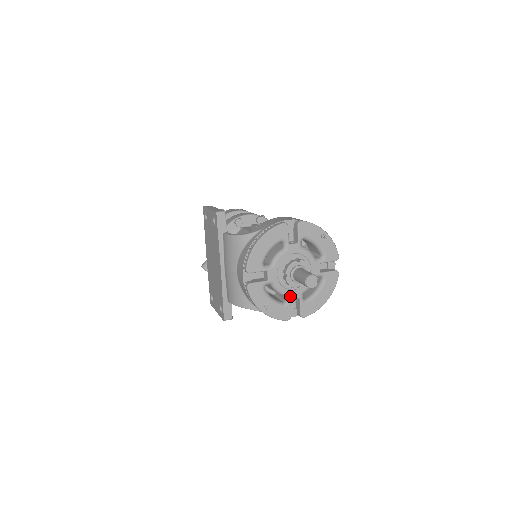
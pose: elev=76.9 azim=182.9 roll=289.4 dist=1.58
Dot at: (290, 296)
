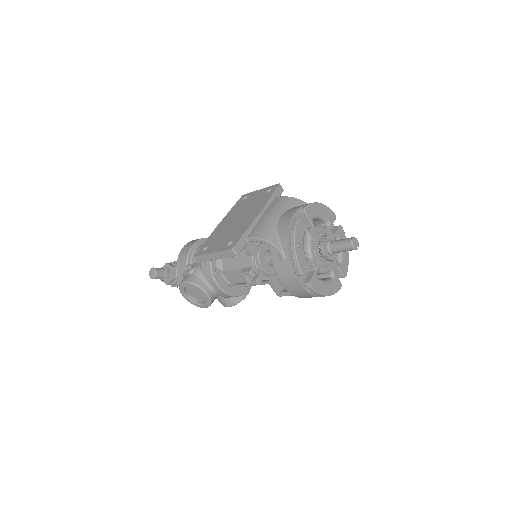
Dot at: (313, 260)
